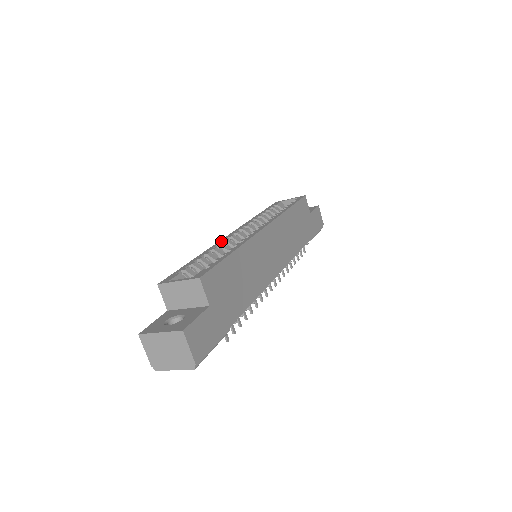
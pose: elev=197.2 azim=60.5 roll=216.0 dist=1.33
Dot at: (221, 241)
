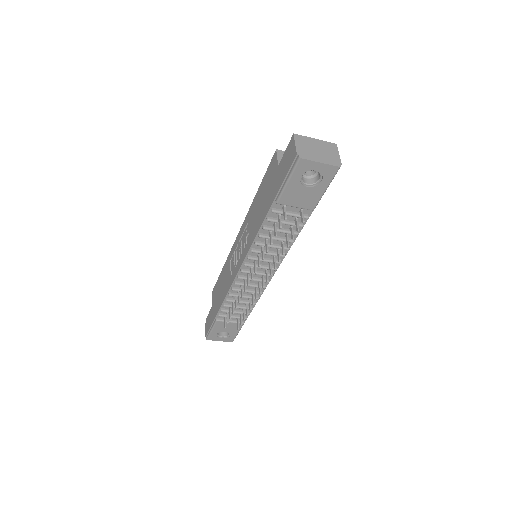
Dot at: occluded
